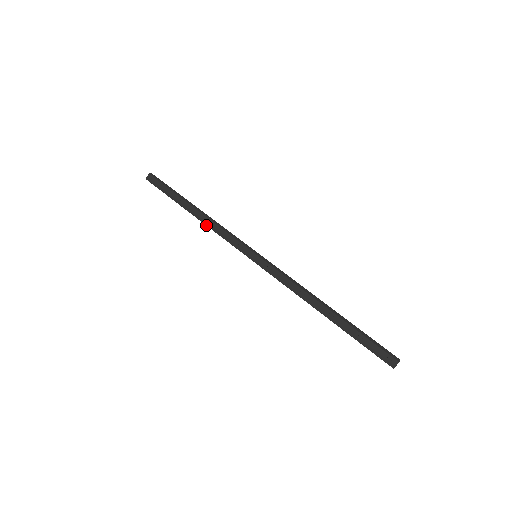
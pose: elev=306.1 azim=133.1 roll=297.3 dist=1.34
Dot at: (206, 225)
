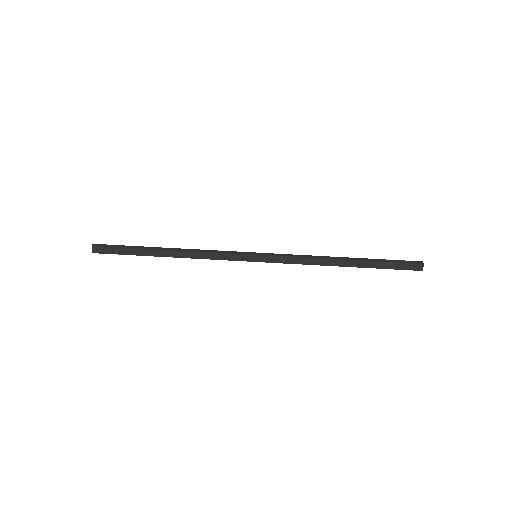
Dot at: (191, 258)
